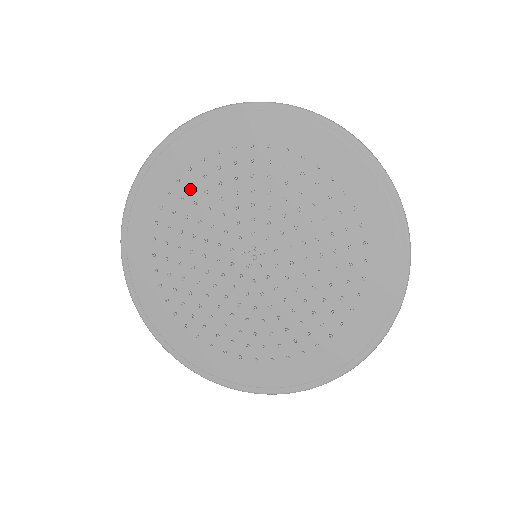
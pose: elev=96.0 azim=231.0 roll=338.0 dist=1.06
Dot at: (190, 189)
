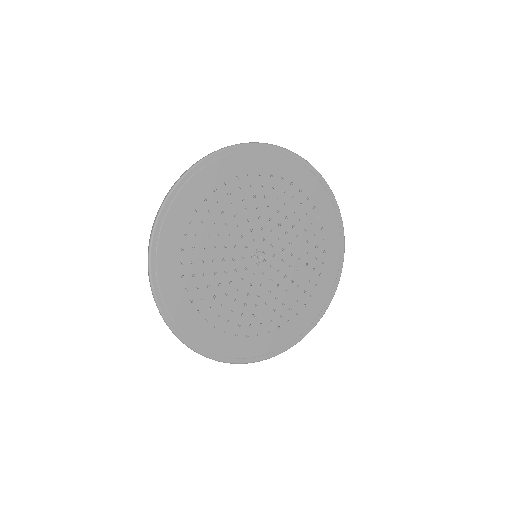
Dot at: (271, 187)
